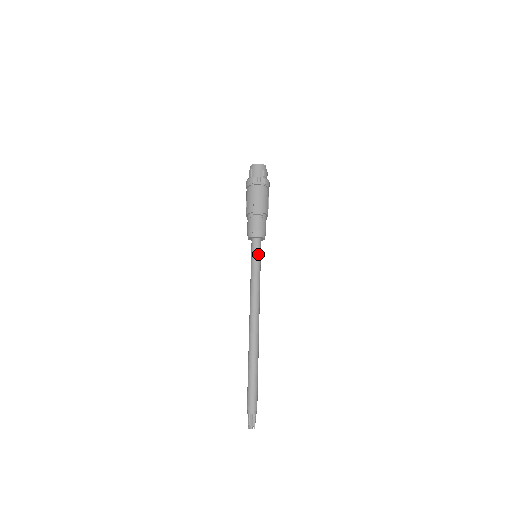
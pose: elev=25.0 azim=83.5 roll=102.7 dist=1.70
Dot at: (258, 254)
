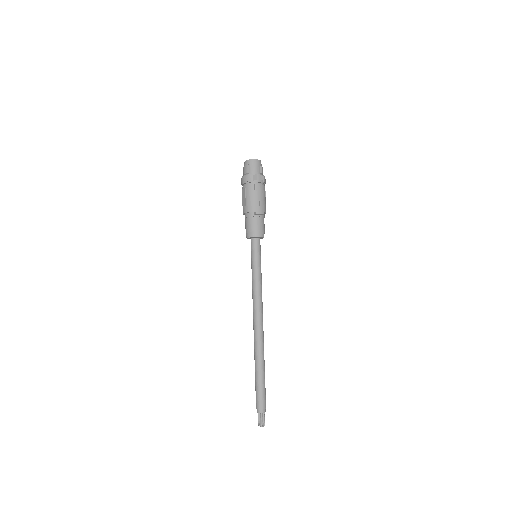
Dot at: (259, 254)
